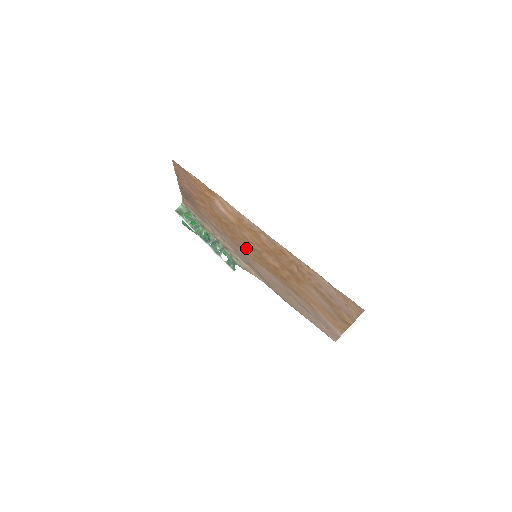
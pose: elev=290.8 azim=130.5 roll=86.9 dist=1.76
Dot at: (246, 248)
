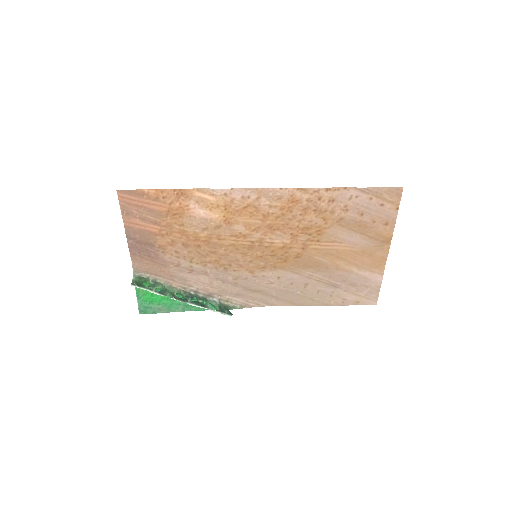
Dot at: (239, 258)
